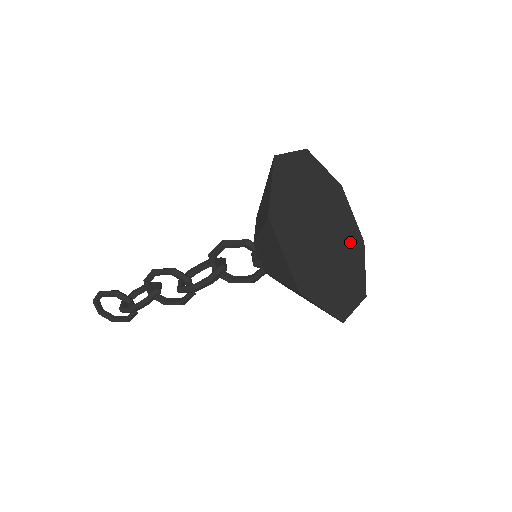
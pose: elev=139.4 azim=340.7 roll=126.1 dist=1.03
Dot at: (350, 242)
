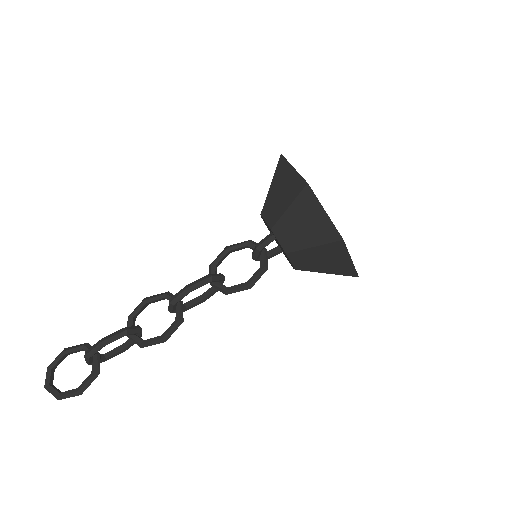
Dot at: occluded
